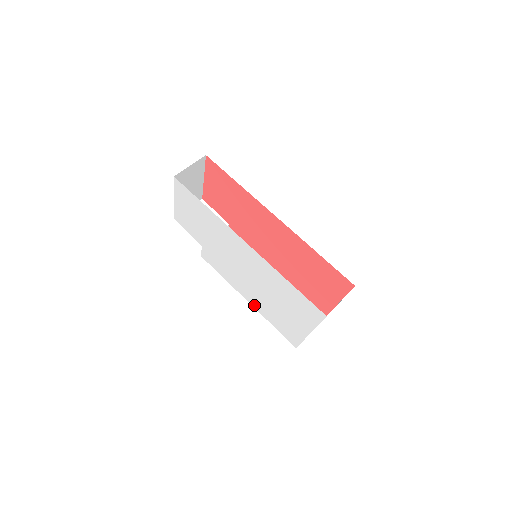
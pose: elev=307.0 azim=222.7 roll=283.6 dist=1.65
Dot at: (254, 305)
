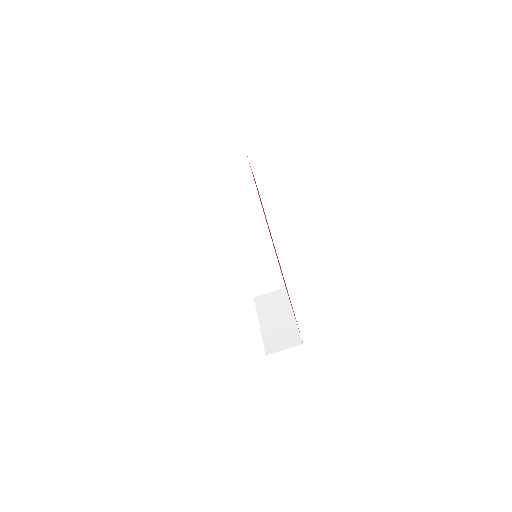
Dot at: occluded
